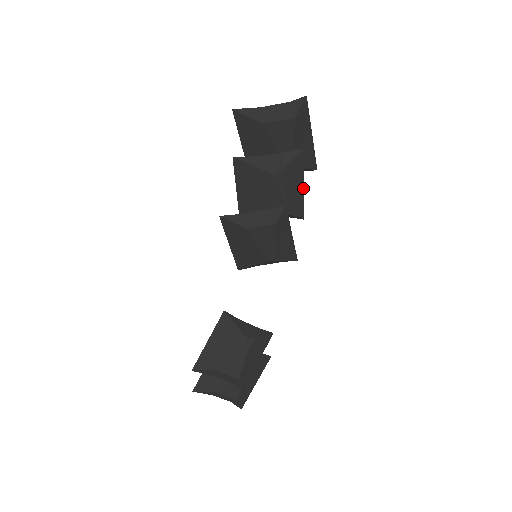
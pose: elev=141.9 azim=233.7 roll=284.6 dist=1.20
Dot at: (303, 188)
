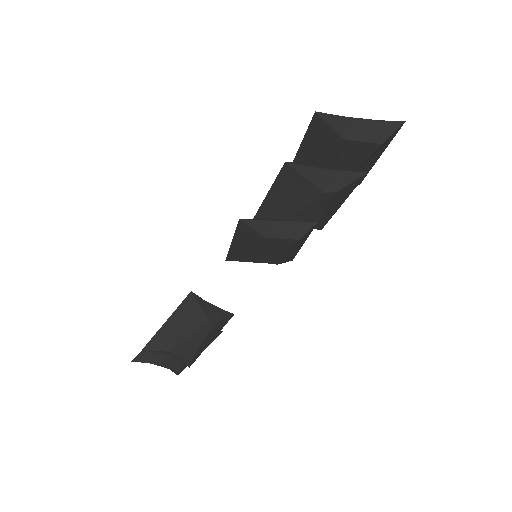
Dot at: occluded
